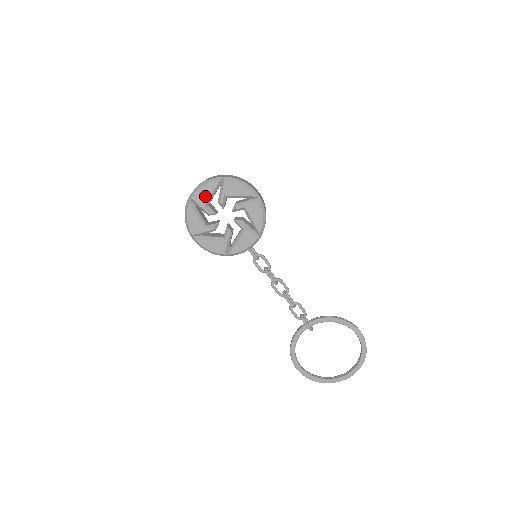
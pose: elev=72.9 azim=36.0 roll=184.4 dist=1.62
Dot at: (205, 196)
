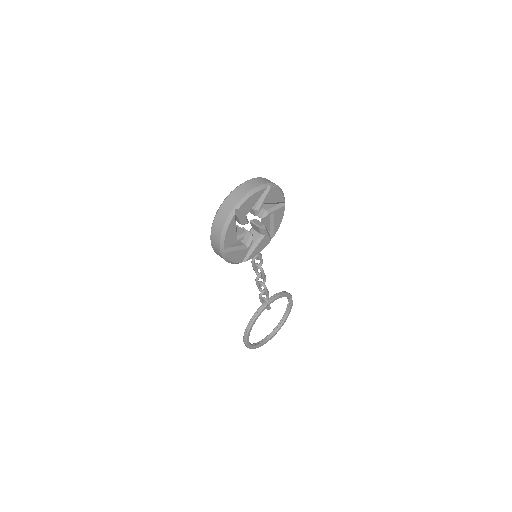
Dot at: (250, 206)
